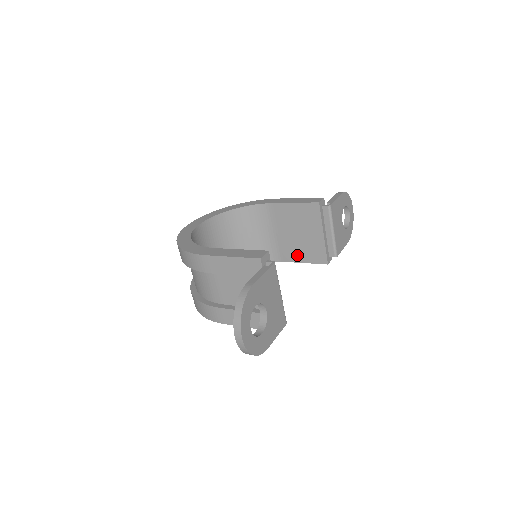
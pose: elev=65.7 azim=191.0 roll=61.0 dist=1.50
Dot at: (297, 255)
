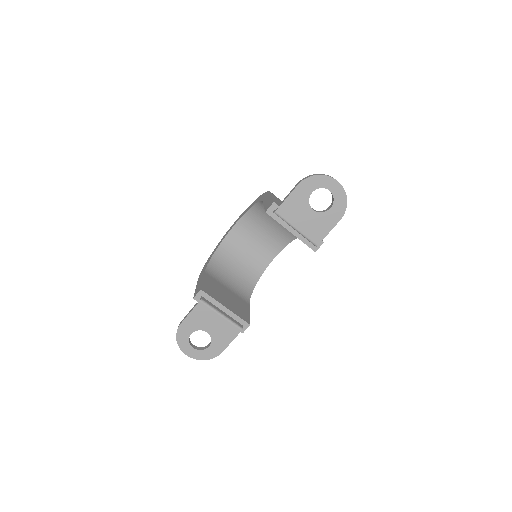
Dot at: occluded
